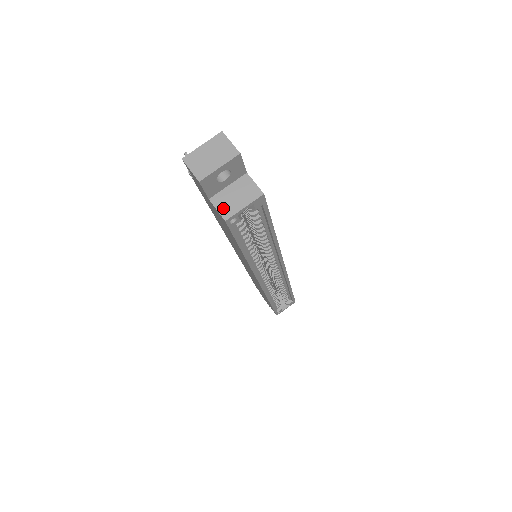
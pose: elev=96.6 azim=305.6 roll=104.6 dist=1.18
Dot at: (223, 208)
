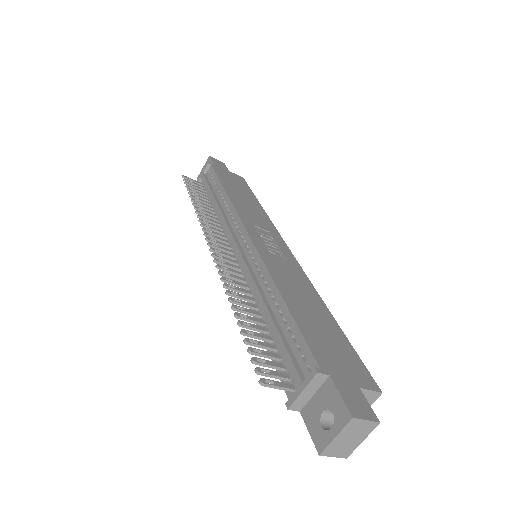
Dot at: occluded
